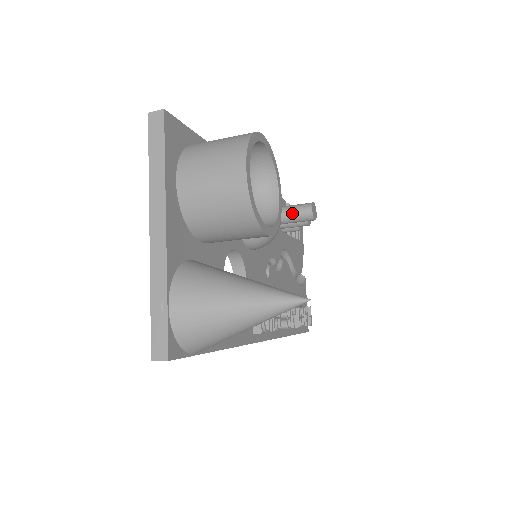
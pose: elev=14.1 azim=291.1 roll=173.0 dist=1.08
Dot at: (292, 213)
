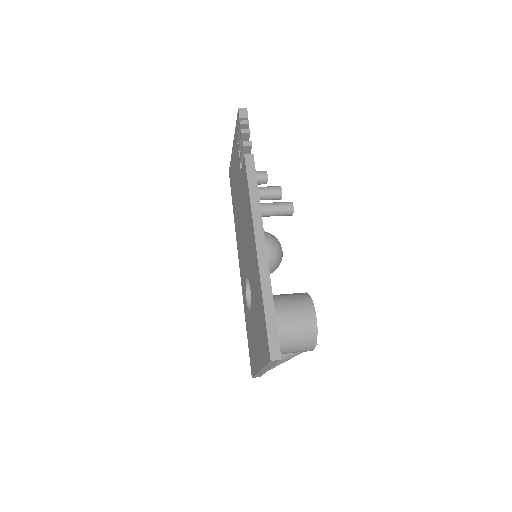
Dot at: occluded
